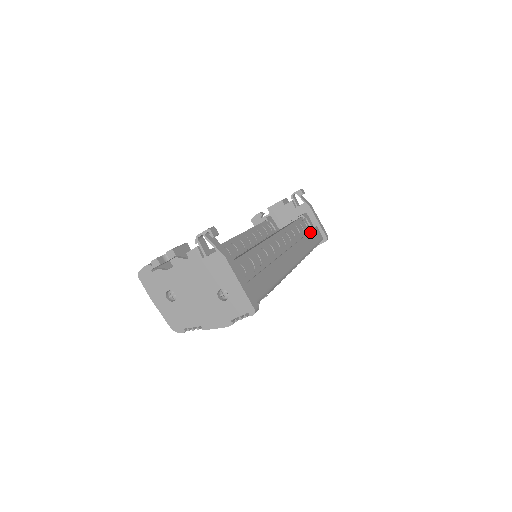
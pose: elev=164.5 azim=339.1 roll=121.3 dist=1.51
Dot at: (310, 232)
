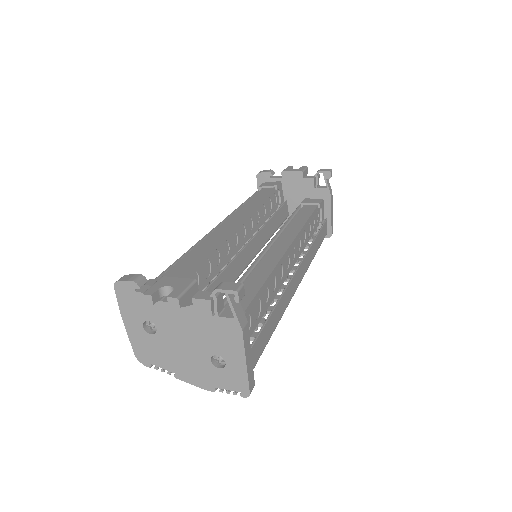
Dot at: (320, 231)
